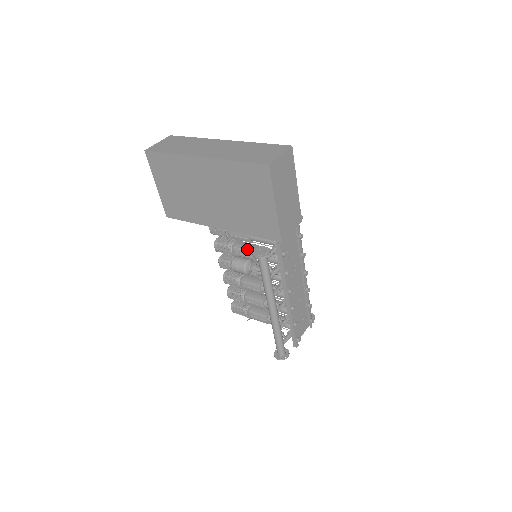
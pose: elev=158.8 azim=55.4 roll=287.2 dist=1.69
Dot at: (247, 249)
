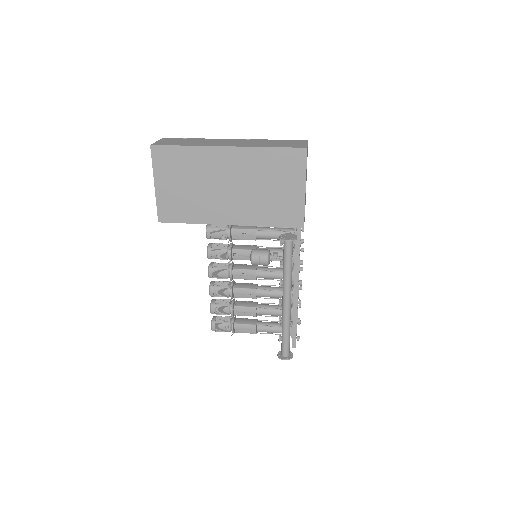
Dot at: (249, 249)
